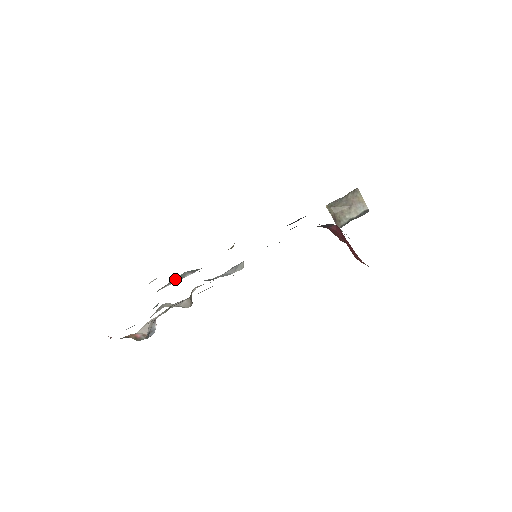
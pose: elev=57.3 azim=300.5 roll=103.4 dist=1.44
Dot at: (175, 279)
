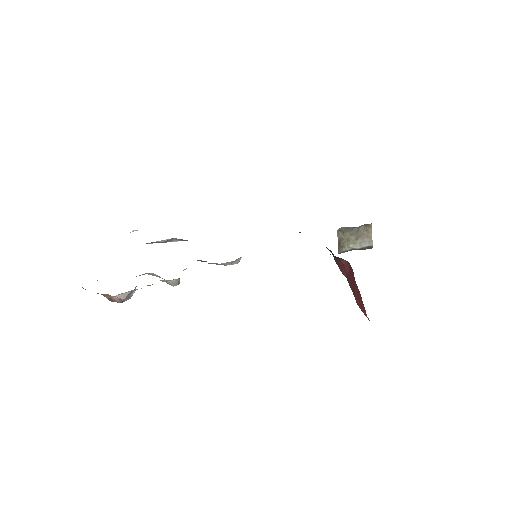
Dot at: (161, 241)
